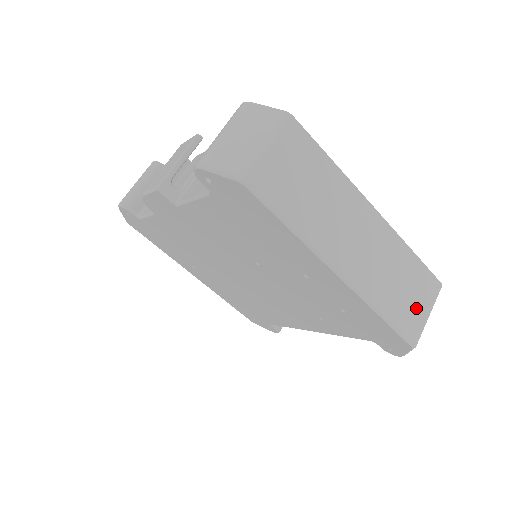
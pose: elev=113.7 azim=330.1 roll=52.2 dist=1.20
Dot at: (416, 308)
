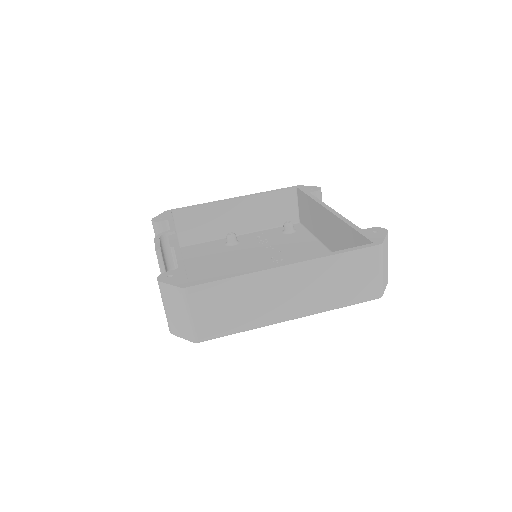
Dot at: (366, 279)
